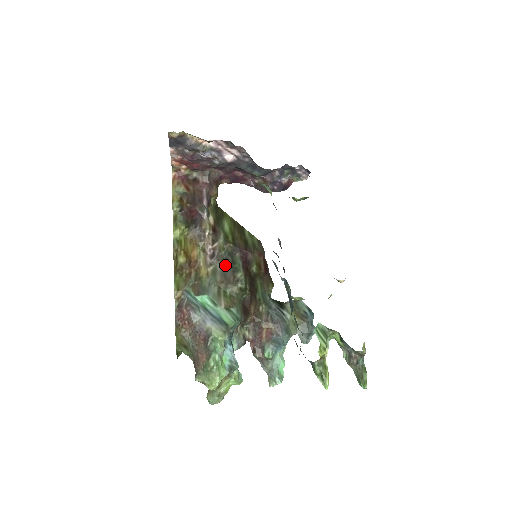
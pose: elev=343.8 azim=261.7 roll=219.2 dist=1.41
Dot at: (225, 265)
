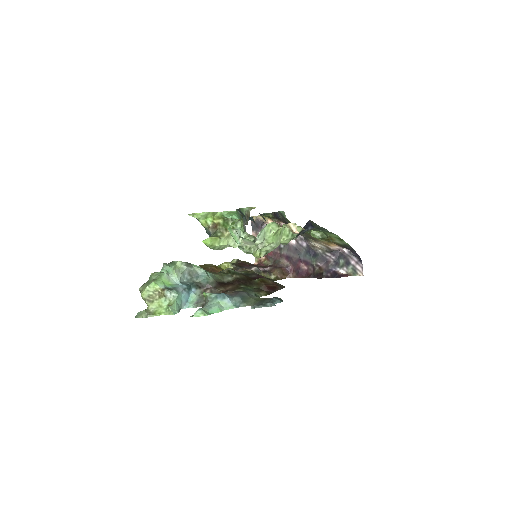
Dot at: occluded
